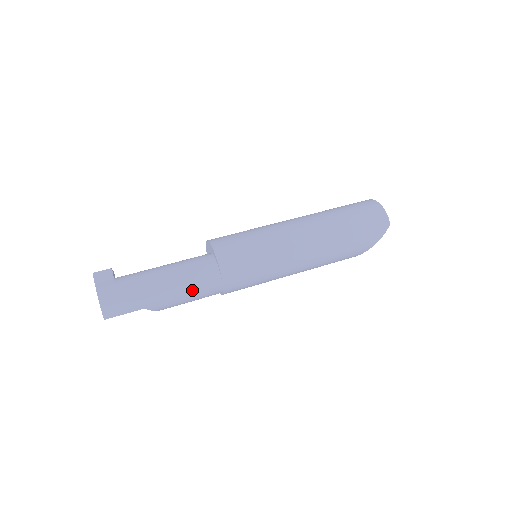
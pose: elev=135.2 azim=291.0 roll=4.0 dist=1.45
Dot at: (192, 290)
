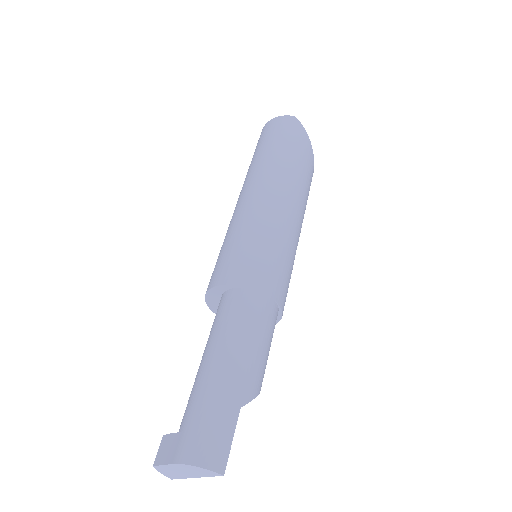
Dot at: (251, 332)
